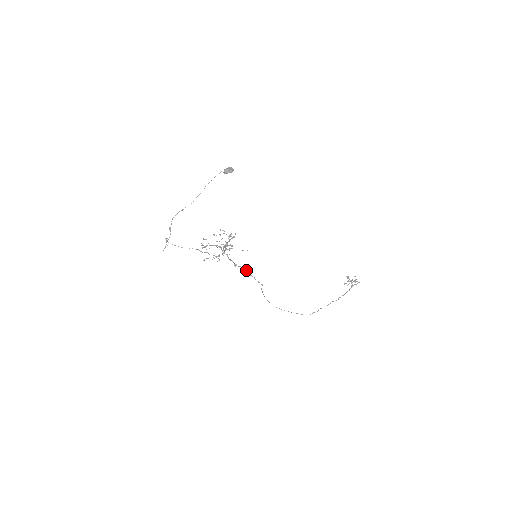
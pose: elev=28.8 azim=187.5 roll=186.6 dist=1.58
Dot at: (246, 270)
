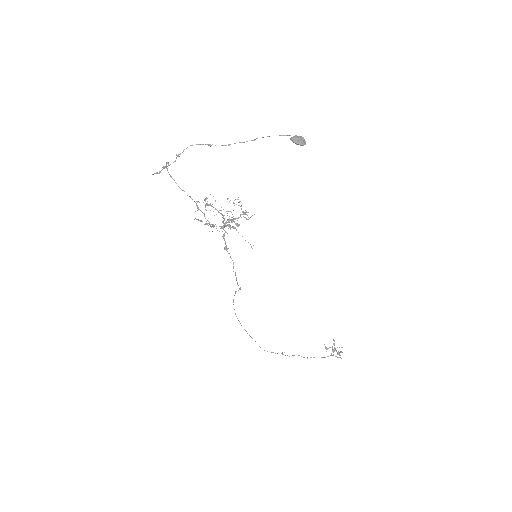
Dot at: occluded
